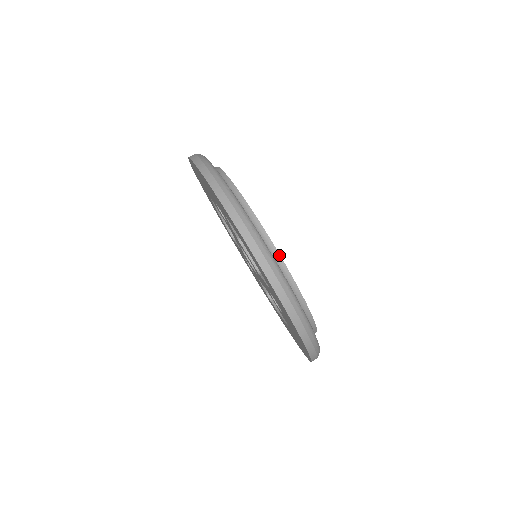
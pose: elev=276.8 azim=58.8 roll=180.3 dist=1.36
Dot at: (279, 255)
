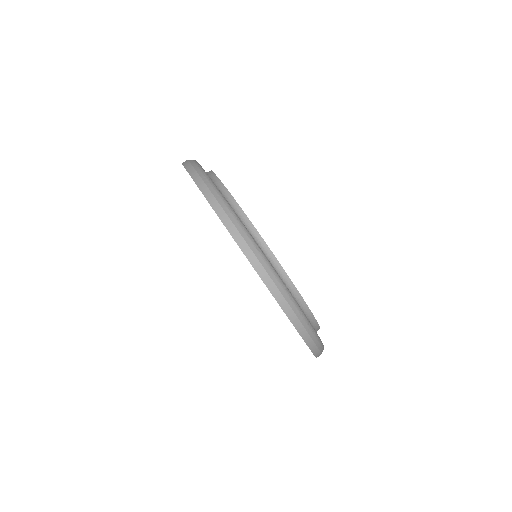
Dot at: (226, 189)
